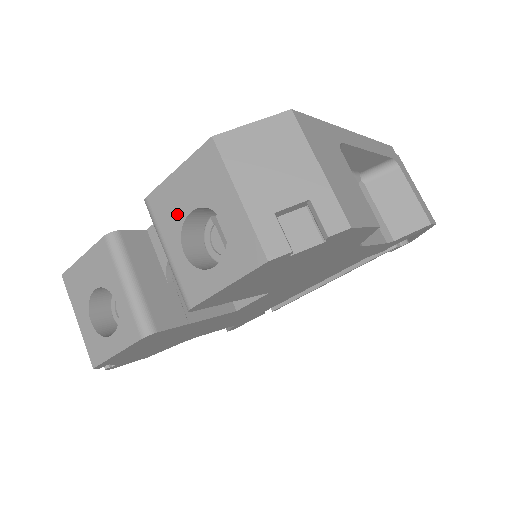
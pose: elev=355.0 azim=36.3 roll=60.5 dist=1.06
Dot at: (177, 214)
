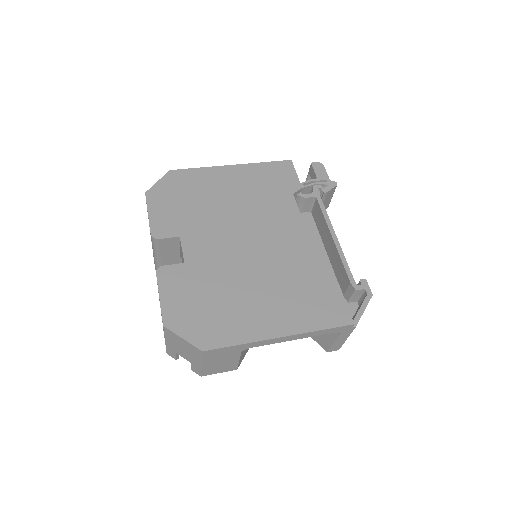
Dot at: occluded
